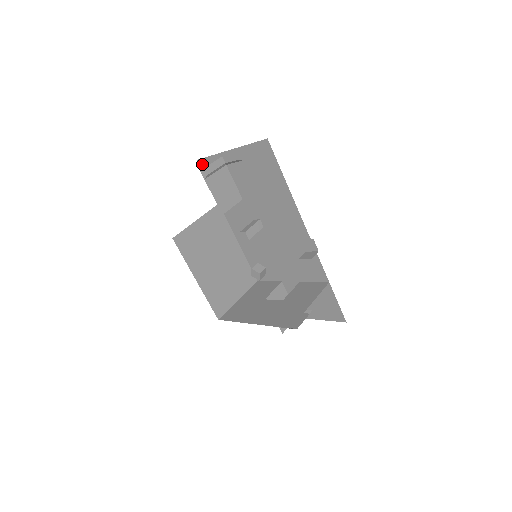
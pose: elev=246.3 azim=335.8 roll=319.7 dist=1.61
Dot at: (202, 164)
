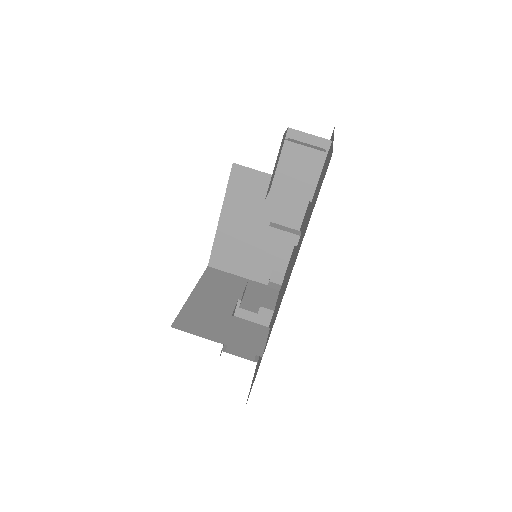
Dot at: occluded
